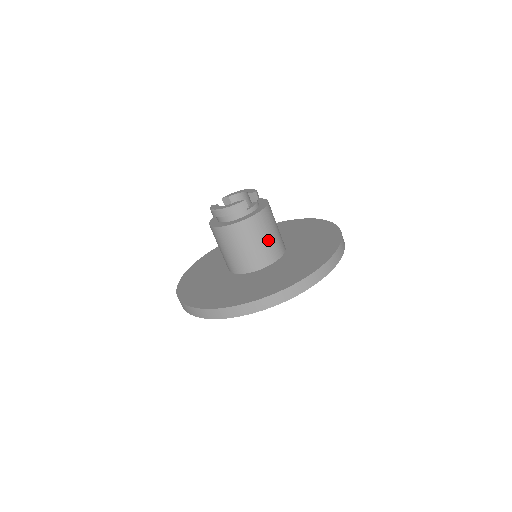
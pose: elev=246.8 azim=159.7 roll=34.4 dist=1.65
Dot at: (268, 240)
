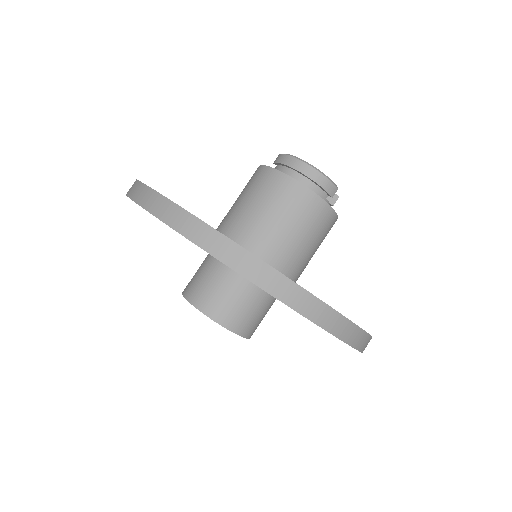
Dot at: (310, 251)
